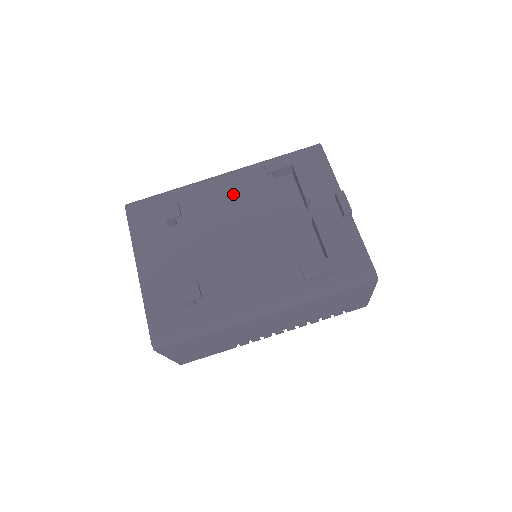
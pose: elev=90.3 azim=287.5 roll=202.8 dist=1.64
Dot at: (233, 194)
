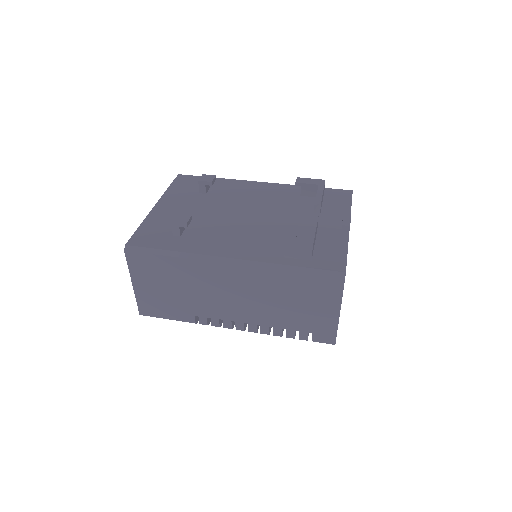
Dot at: (262, 193)
